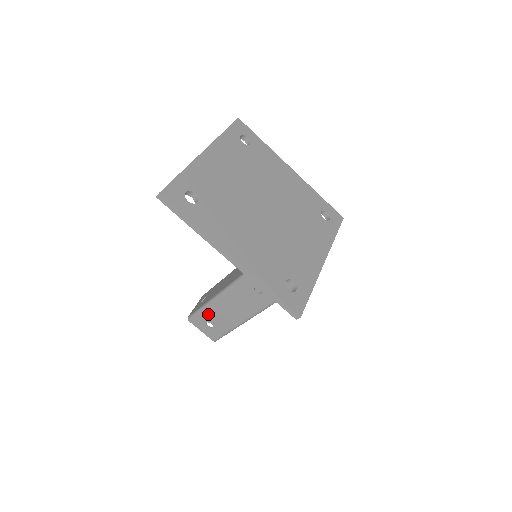
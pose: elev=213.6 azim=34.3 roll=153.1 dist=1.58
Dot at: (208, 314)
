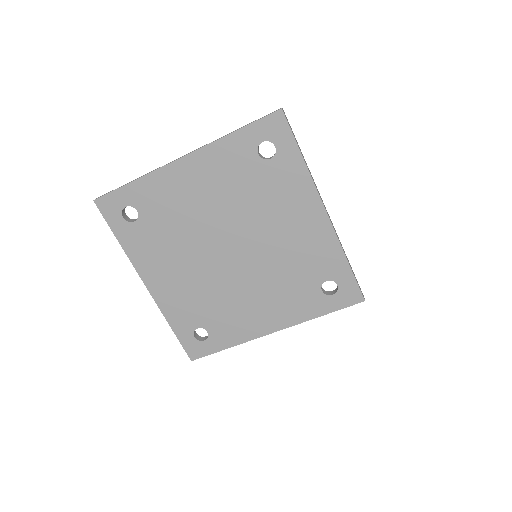
Dot at: occluded
